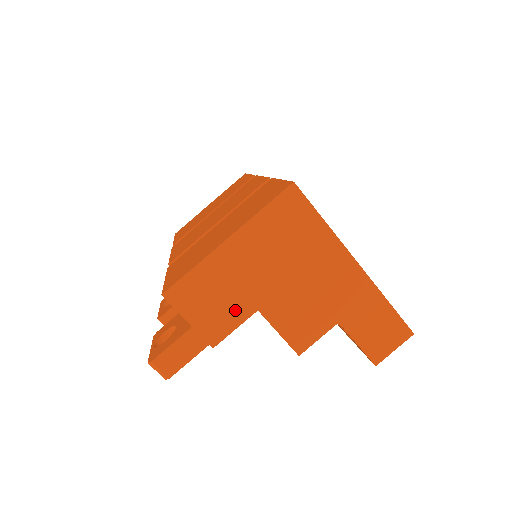
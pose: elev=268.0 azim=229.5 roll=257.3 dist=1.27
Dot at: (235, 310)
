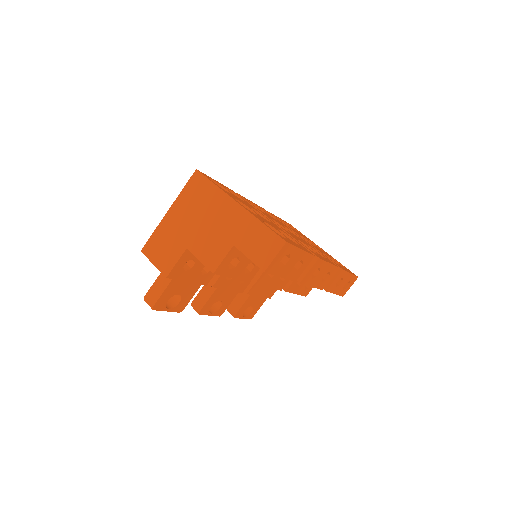
Dot at: (175, 251)
